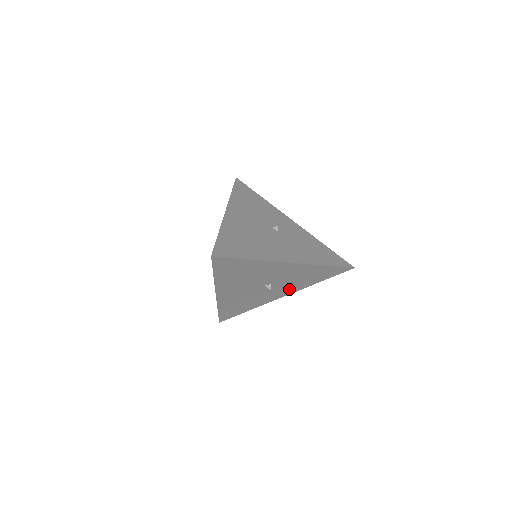
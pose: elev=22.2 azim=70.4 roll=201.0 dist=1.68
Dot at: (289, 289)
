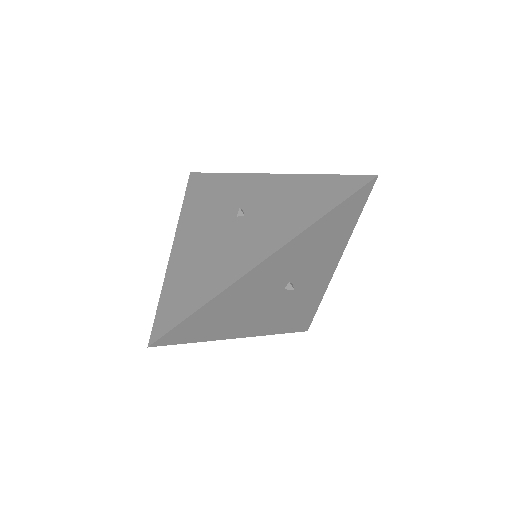
Dot at: (327, 261)
